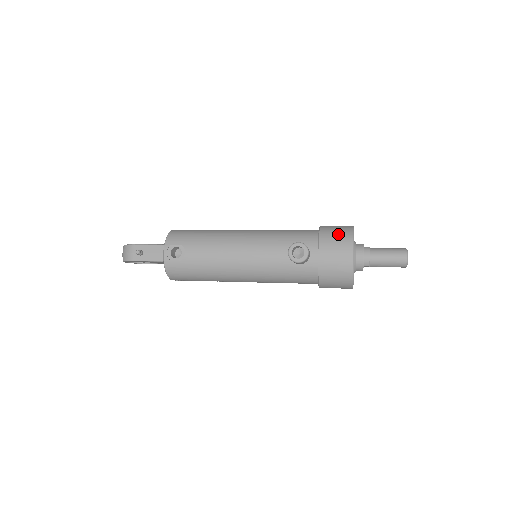
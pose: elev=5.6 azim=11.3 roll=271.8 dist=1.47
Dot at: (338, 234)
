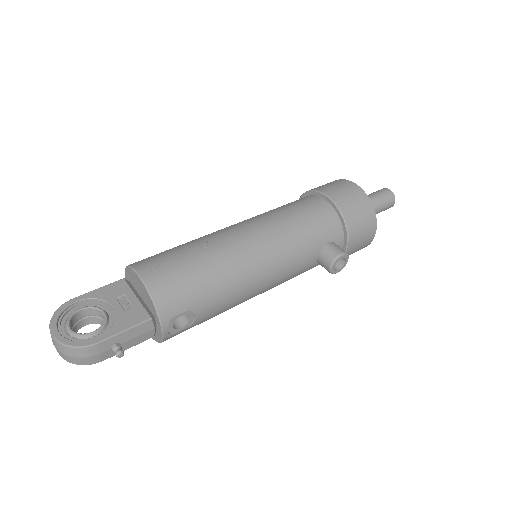
Dot at: (363, 217)
